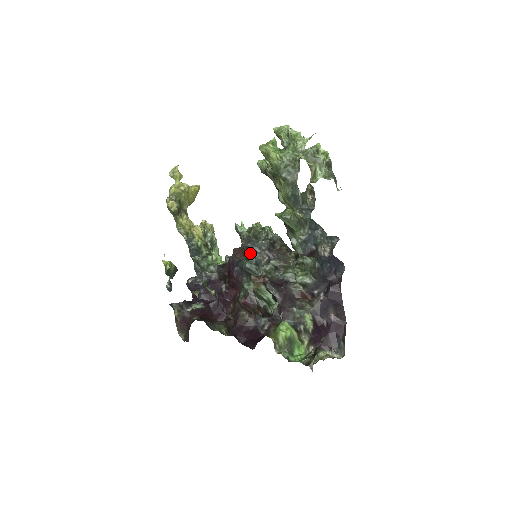
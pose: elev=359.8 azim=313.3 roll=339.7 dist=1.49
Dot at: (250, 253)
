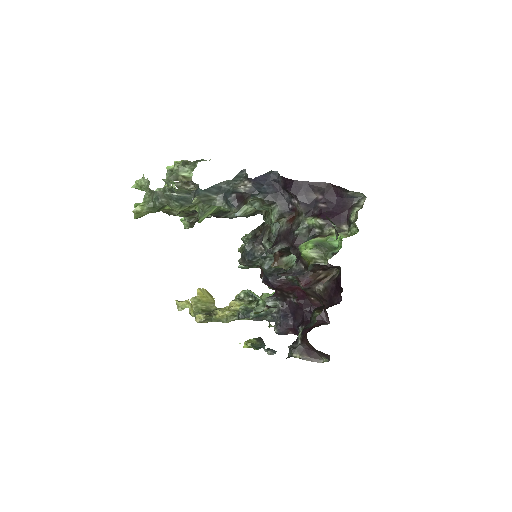
Dot at: (254, 261)
